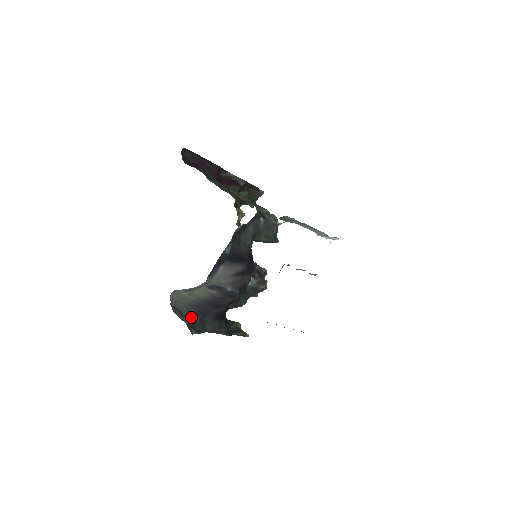
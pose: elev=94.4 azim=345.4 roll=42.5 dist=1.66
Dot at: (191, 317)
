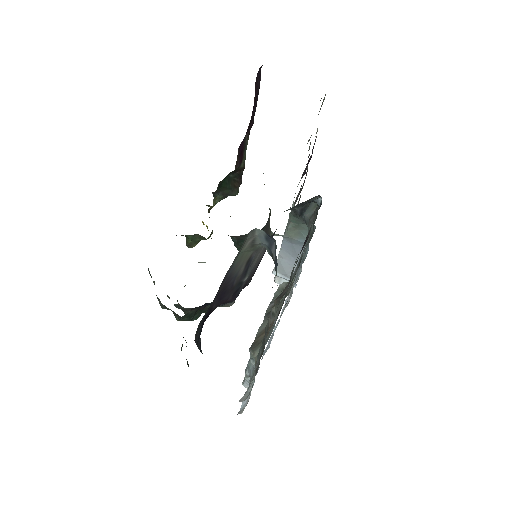
Dot at: occluded
